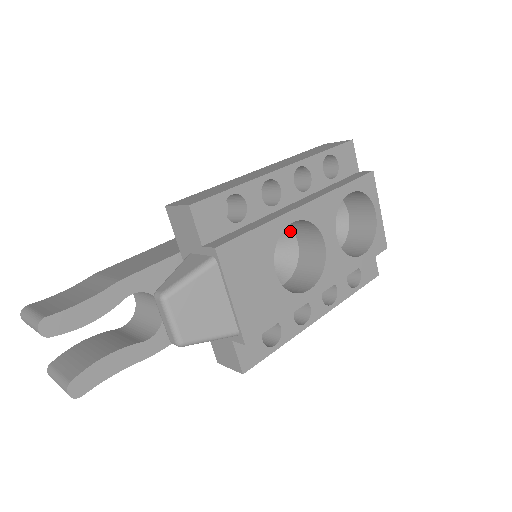
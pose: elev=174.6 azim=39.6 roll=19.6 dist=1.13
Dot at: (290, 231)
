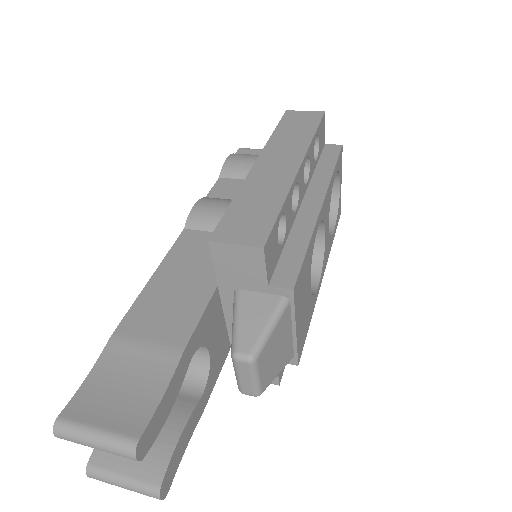
Dot at: occluded
